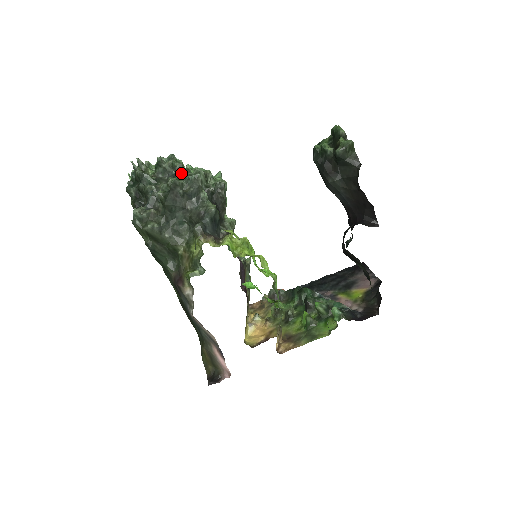
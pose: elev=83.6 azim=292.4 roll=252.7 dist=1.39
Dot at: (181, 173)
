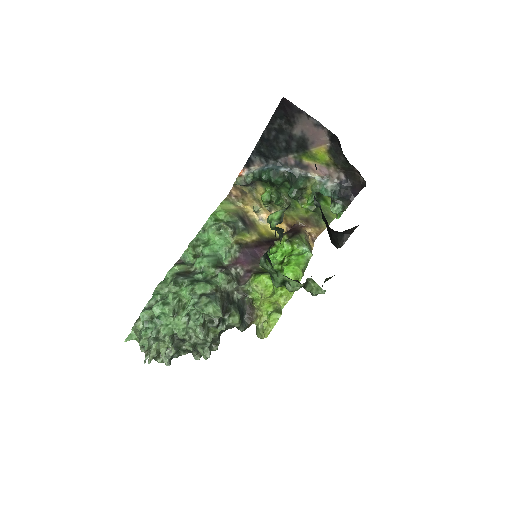
Dot at: (191, 343)
